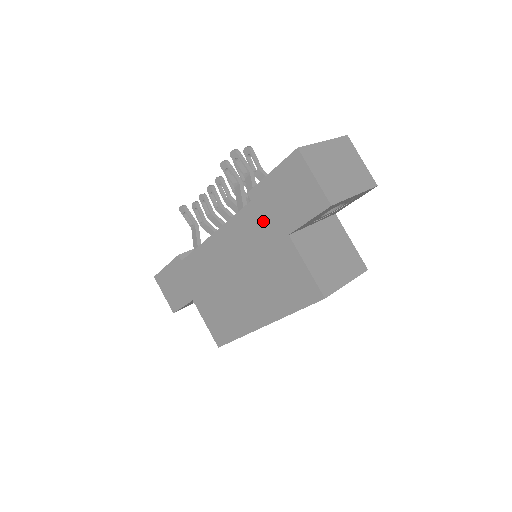
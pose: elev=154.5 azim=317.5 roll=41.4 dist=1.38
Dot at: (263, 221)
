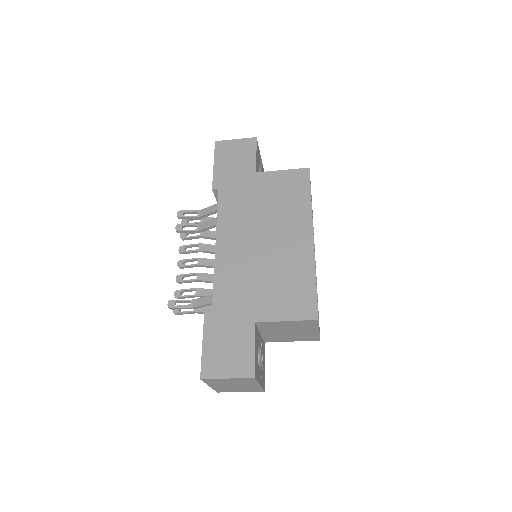
Dot at: (236, 187)
